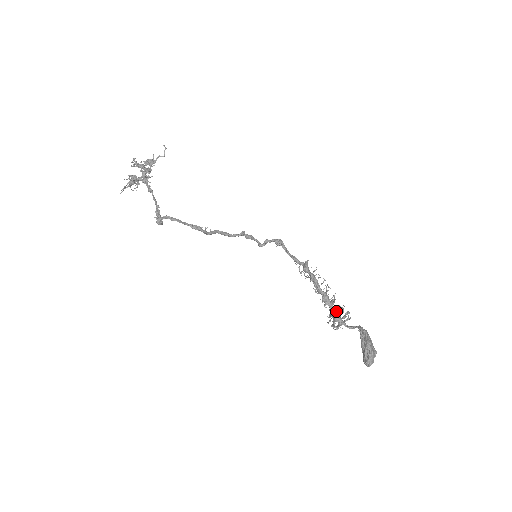
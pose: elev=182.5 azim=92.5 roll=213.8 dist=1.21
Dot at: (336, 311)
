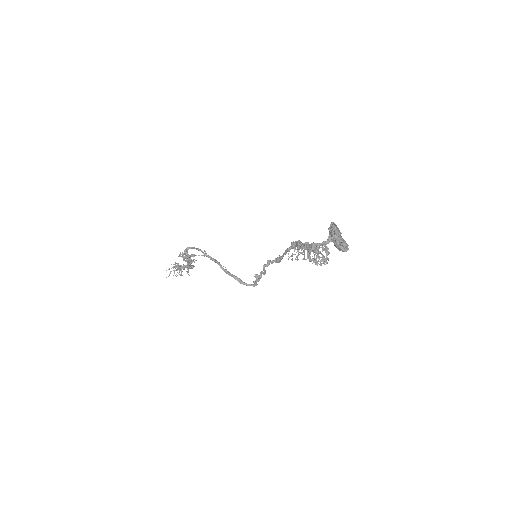
Dot at: occluded
